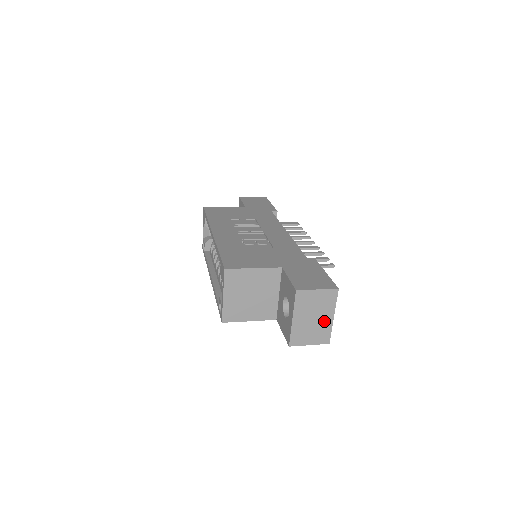
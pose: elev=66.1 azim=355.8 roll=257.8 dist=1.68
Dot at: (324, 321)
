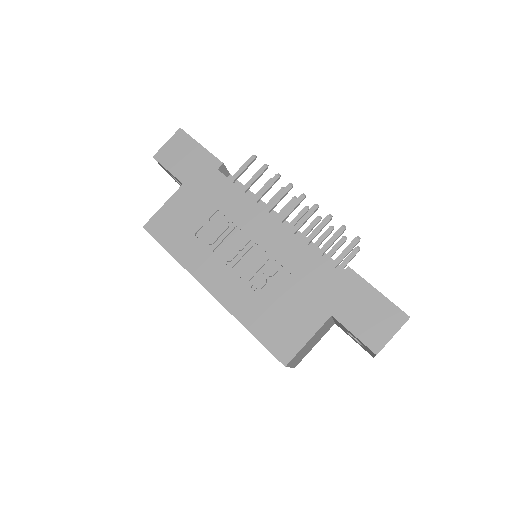
Dot at: occluded
